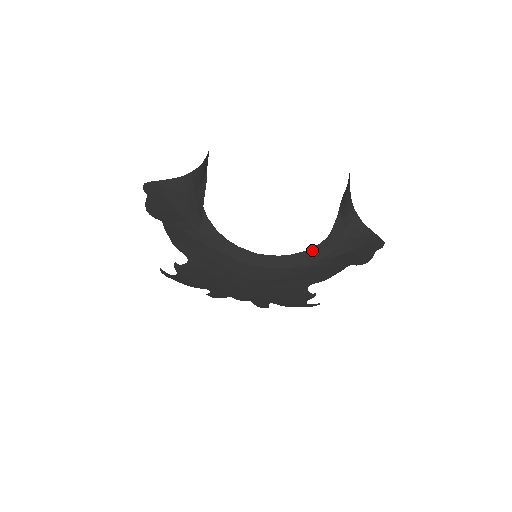
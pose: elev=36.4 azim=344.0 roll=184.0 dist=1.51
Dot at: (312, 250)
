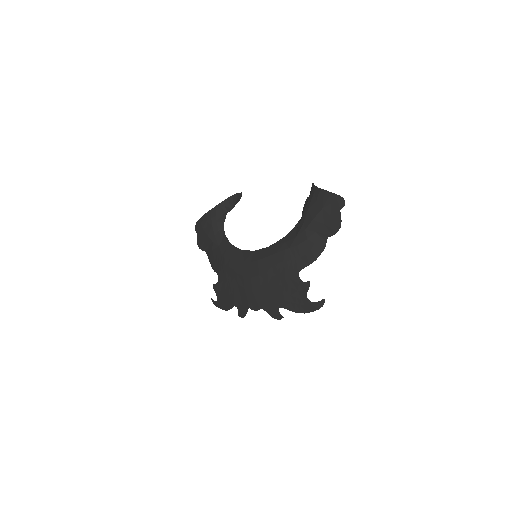
Dot at: (291, 233)
